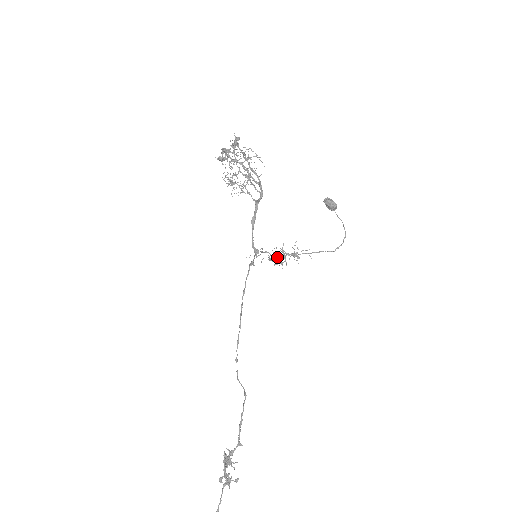
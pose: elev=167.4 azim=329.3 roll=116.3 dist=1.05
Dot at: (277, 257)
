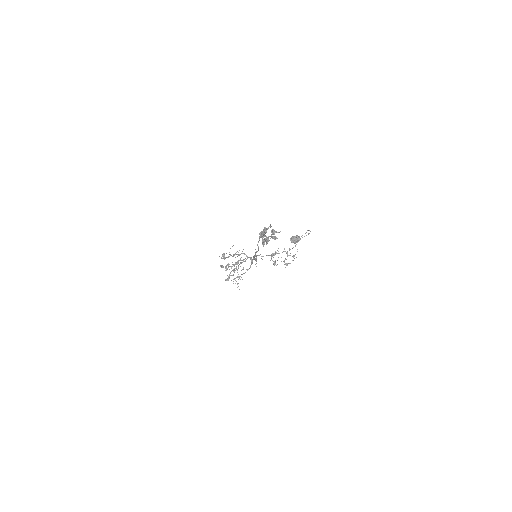
Dot at: (273, 254)
